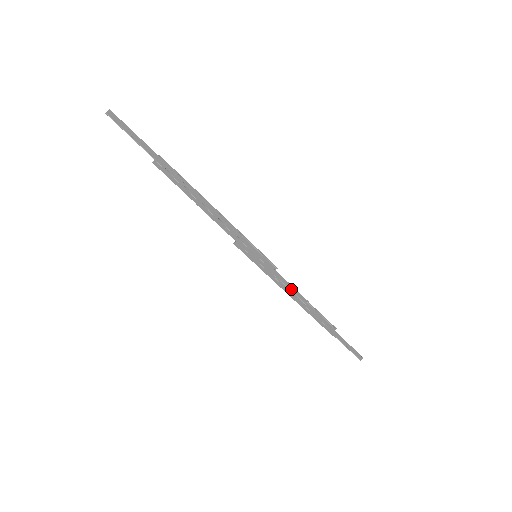
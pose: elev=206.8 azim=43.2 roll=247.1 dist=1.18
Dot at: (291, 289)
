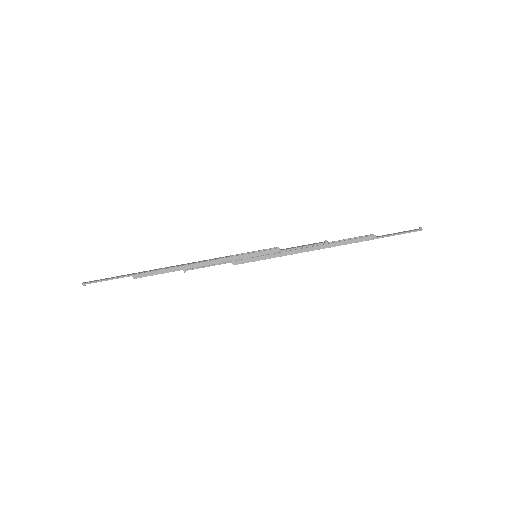
Dot at: (304, 246)
